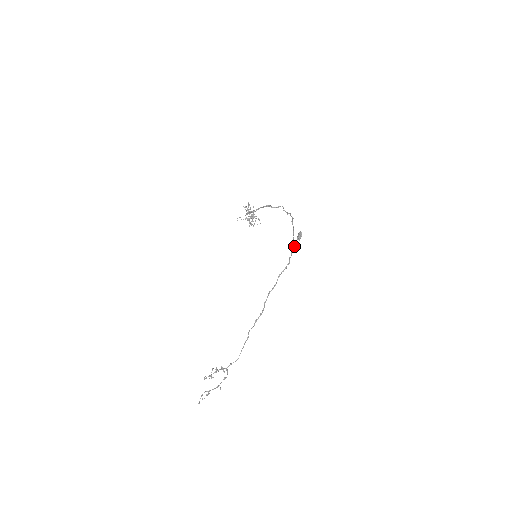
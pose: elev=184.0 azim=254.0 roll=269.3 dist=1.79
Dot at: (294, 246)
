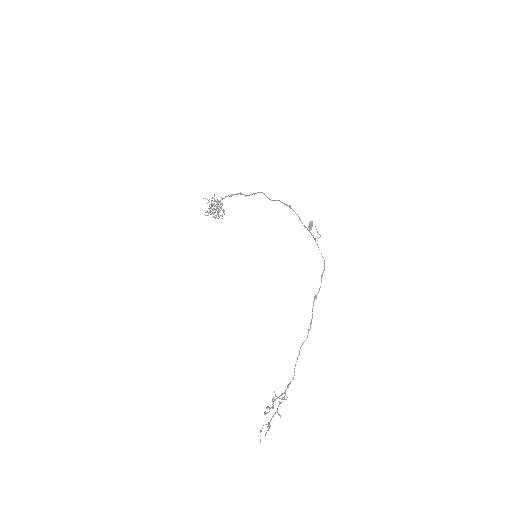
Dot at: occluded
